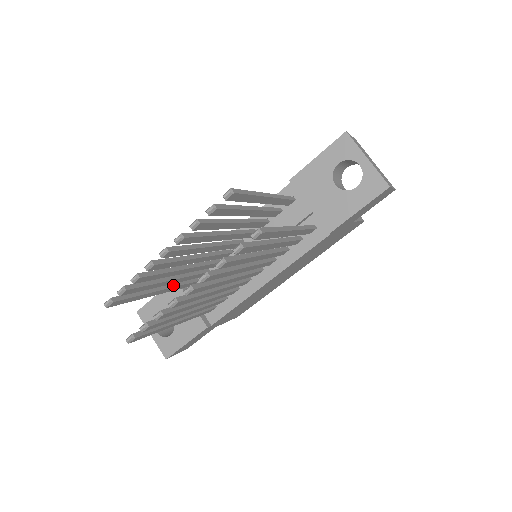
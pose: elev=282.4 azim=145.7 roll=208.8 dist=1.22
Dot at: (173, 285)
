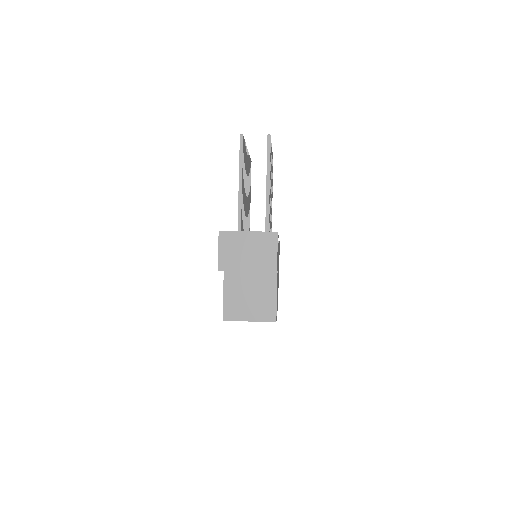
Dot at: occluded
